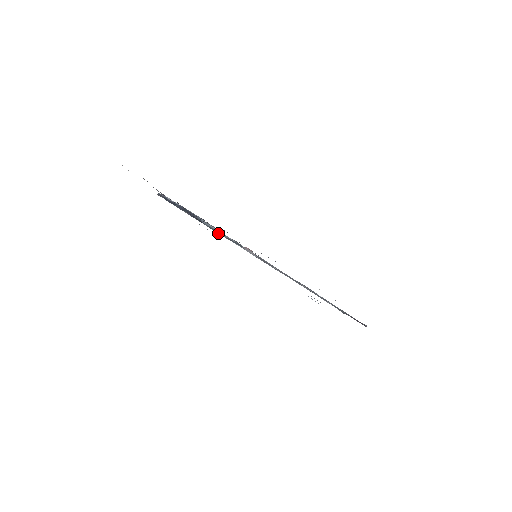
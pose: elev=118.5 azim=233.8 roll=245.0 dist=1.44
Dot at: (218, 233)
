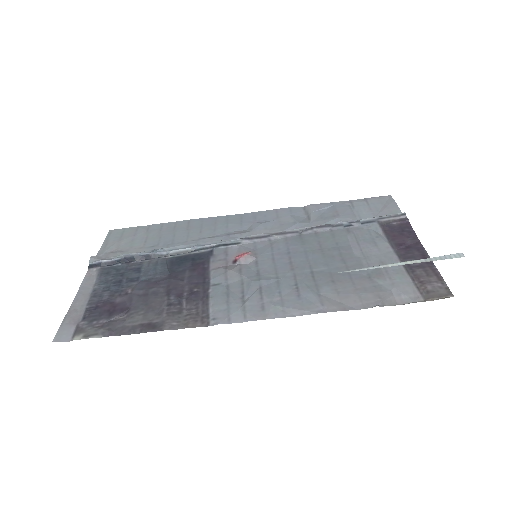
Dot at: (190, 252)
